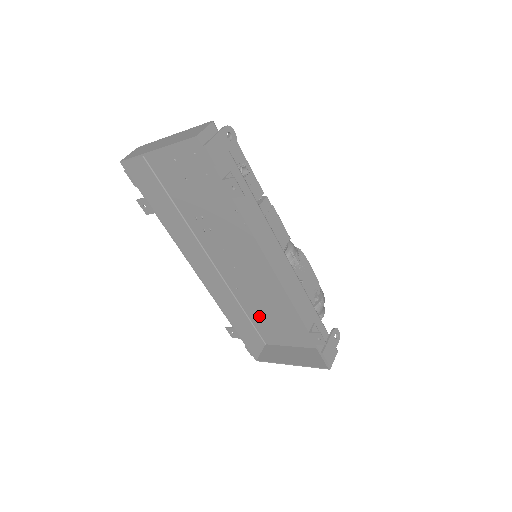
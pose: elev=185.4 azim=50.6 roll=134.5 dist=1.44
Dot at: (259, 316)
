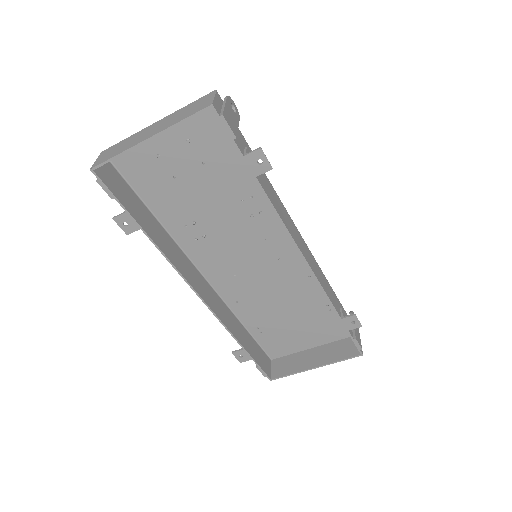
Dot at: (264, 327)
